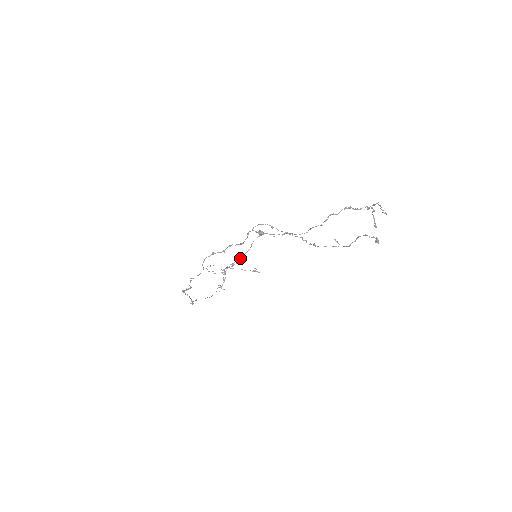
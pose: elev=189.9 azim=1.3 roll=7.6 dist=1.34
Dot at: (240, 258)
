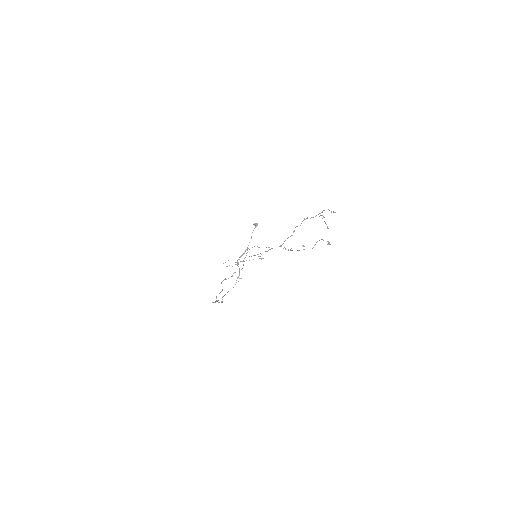
Dot at: occluded
